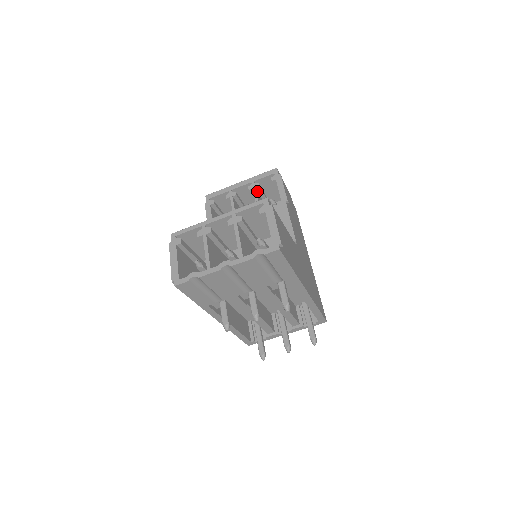
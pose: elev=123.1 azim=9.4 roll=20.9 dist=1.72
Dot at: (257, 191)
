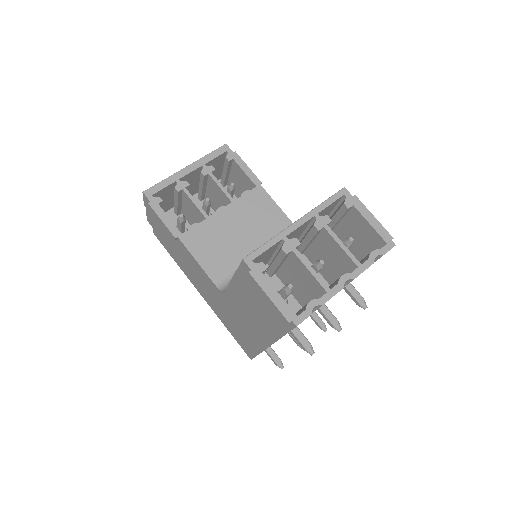
Dot at: occluded
